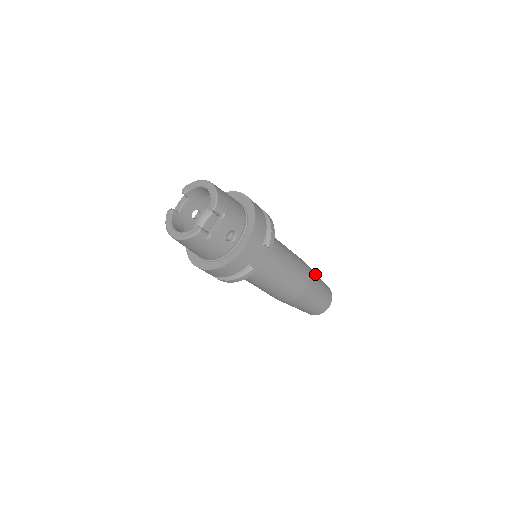
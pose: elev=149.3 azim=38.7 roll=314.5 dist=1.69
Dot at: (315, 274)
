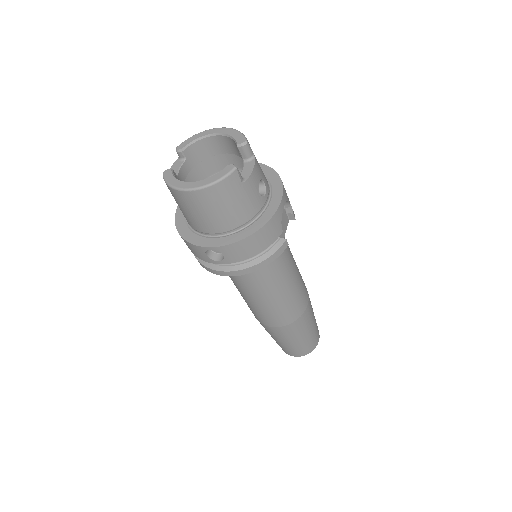
Dot at: occluded
